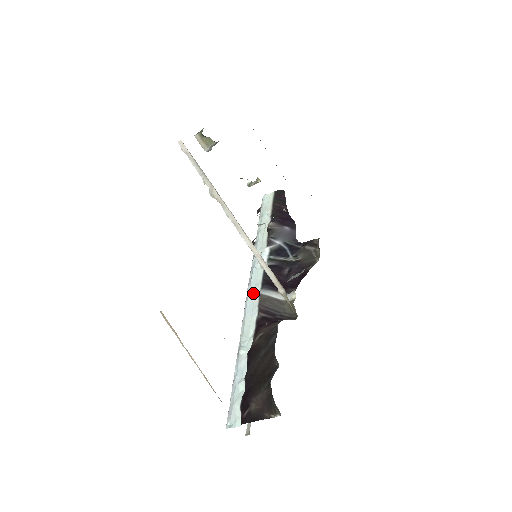
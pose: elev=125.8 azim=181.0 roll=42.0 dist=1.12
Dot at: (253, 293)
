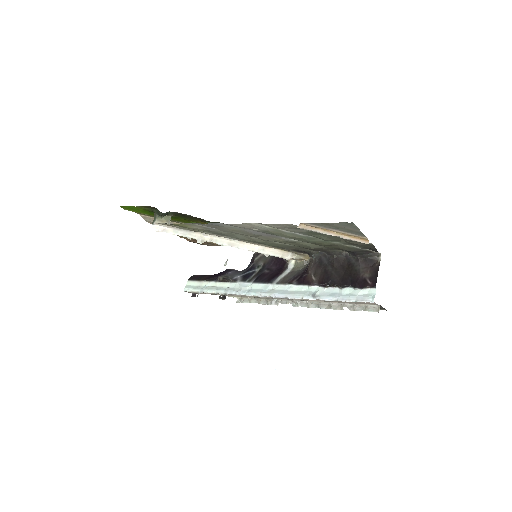
Dot at: (271, 290)
